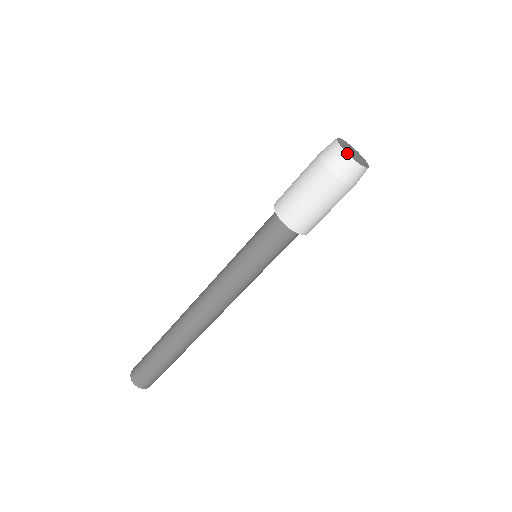
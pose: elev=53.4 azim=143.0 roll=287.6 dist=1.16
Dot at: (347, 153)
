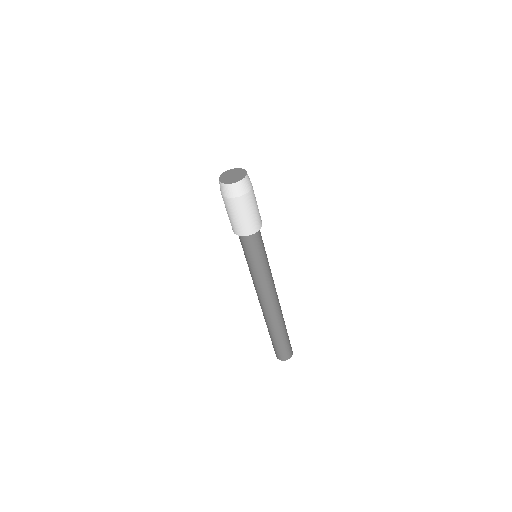
Dot at: (220, 182)
